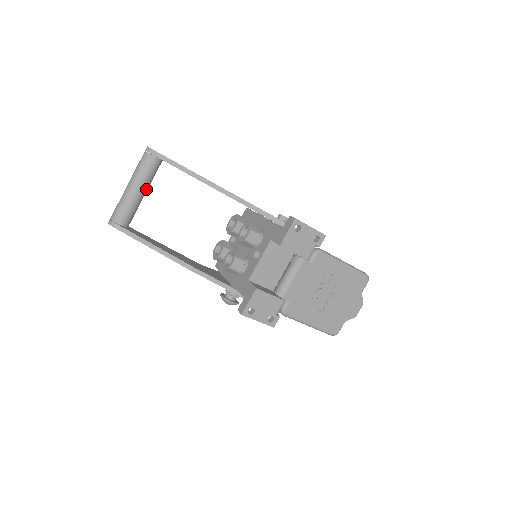
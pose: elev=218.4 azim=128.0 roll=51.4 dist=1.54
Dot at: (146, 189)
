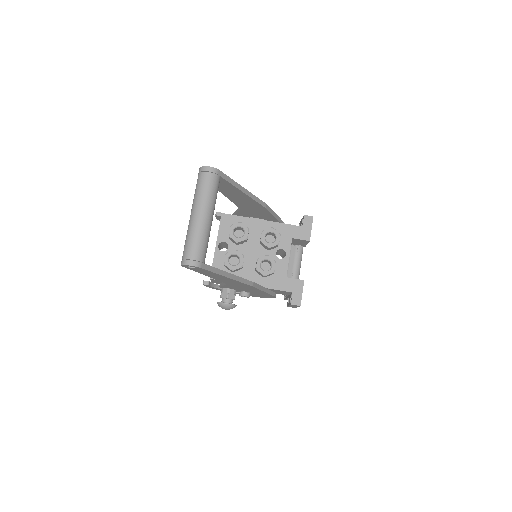
Dot at: occluded
